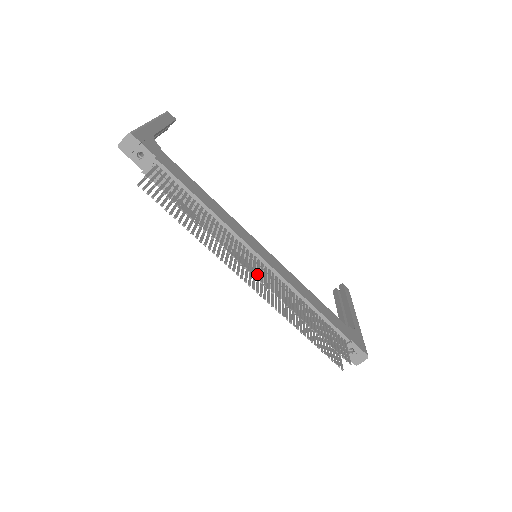
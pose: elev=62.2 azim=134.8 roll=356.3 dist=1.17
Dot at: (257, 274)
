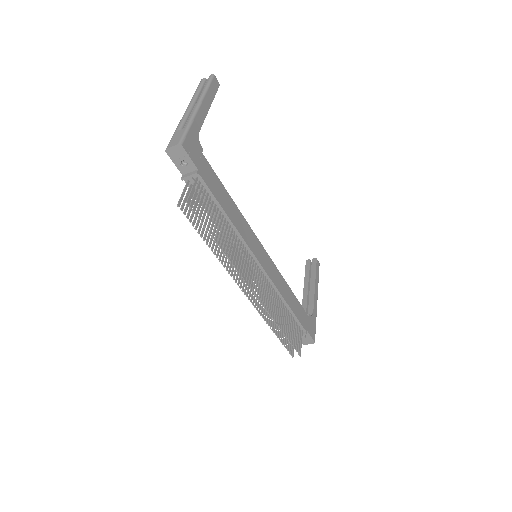
Dot at: (254, 286)
